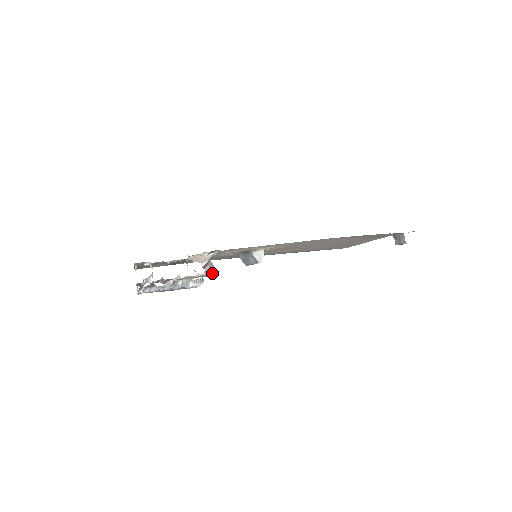
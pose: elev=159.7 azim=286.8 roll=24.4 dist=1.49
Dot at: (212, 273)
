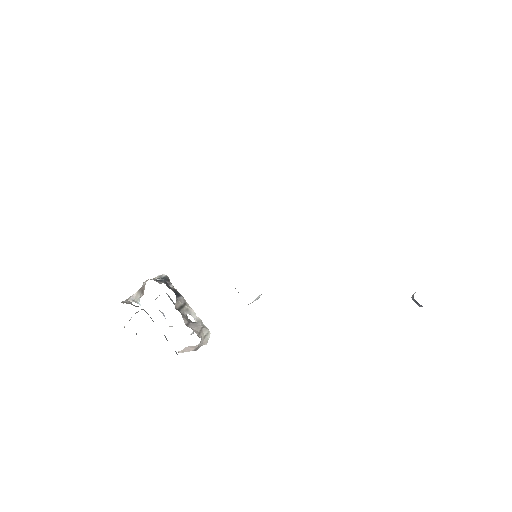
Dot at: (203, 344)
